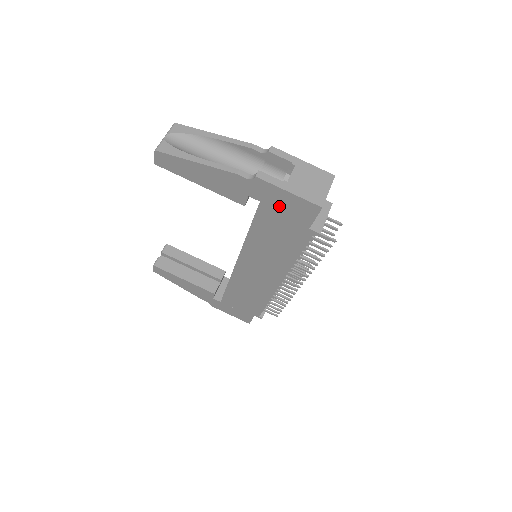
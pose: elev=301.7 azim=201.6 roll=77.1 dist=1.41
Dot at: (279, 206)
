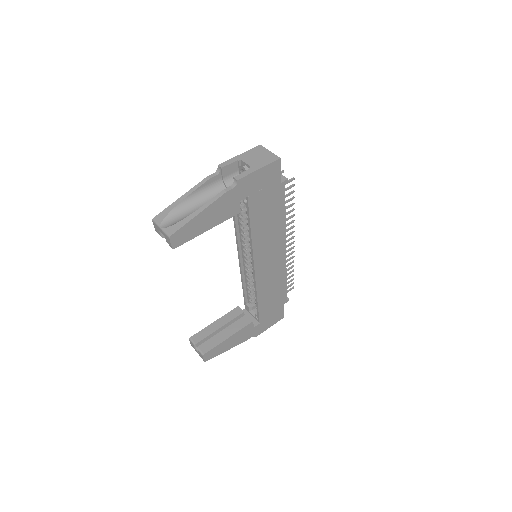
Dot at: (259, 187)
